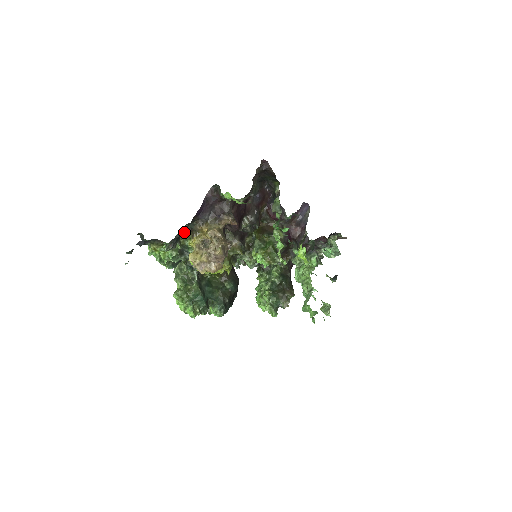
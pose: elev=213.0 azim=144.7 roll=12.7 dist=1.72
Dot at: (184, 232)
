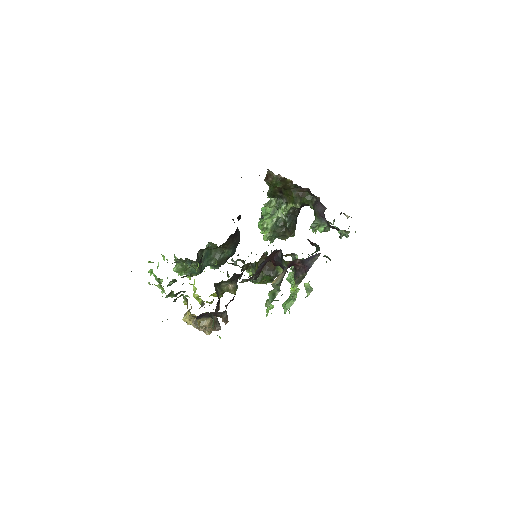
Dot at: occluded
